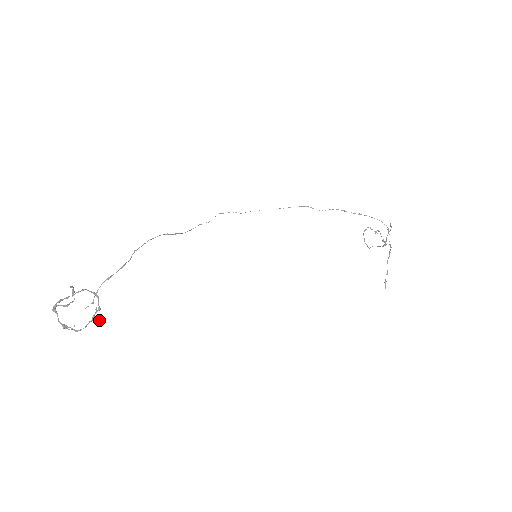
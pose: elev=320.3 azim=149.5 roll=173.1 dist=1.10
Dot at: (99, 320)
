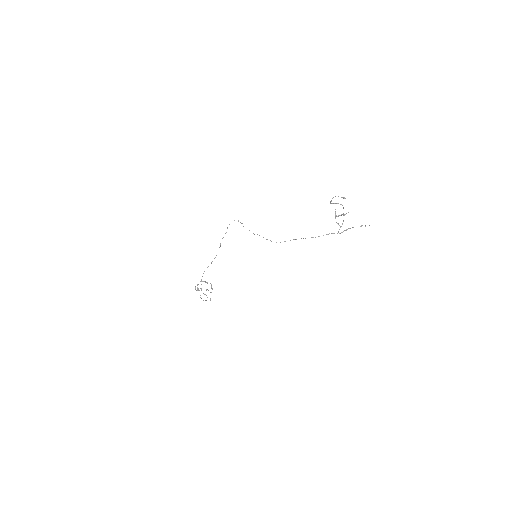
Dot at: occluded
